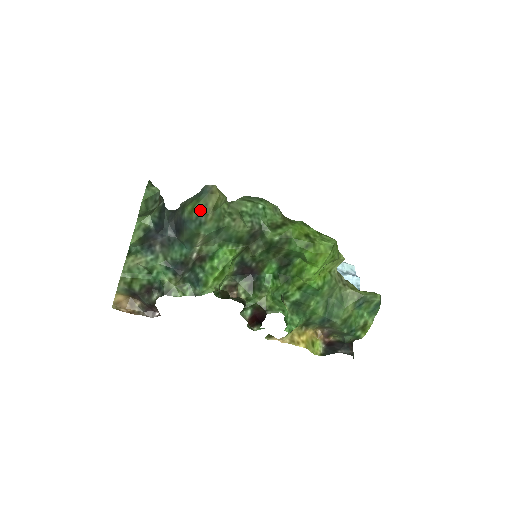
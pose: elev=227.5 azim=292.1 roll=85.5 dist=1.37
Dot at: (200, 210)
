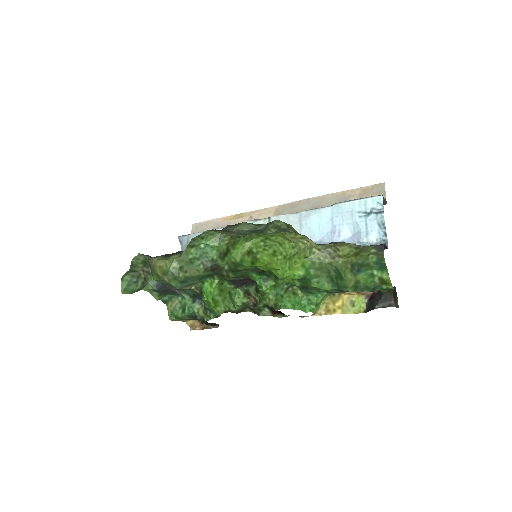
Dot at: (158, 280)
